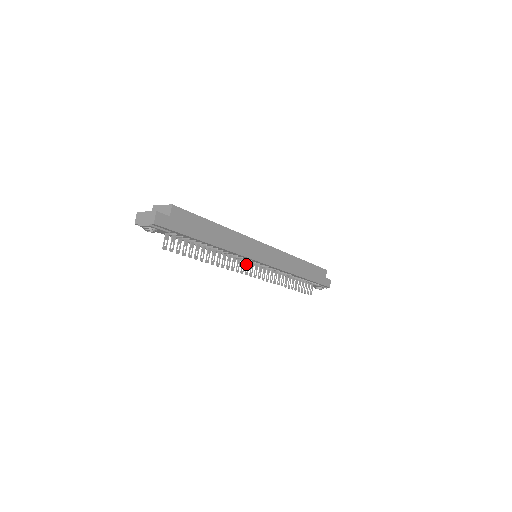
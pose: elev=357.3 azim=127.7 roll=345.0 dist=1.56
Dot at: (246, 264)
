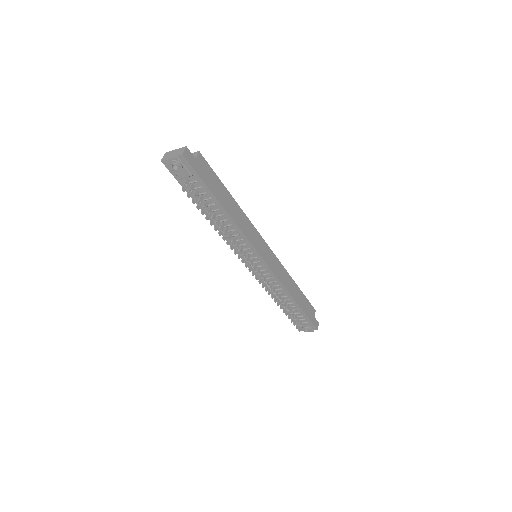
Dot at: (247, 257)
